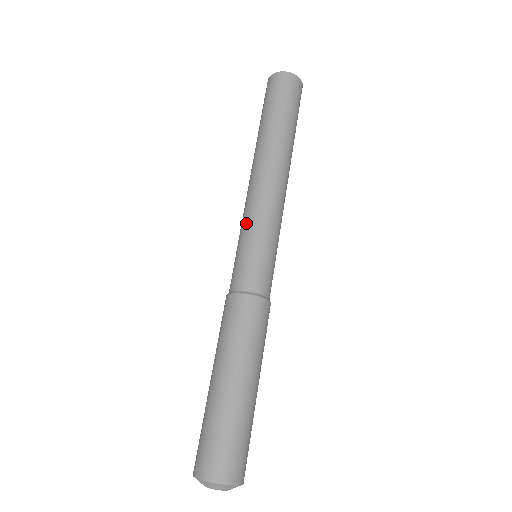
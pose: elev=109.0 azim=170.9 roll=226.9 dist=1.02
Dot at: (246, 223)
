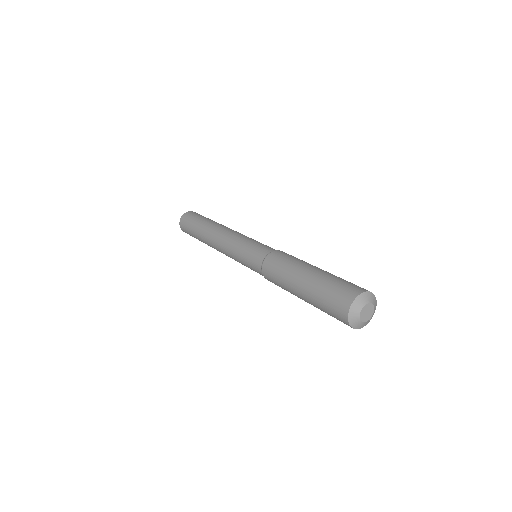
Dot at: (247, 237)
